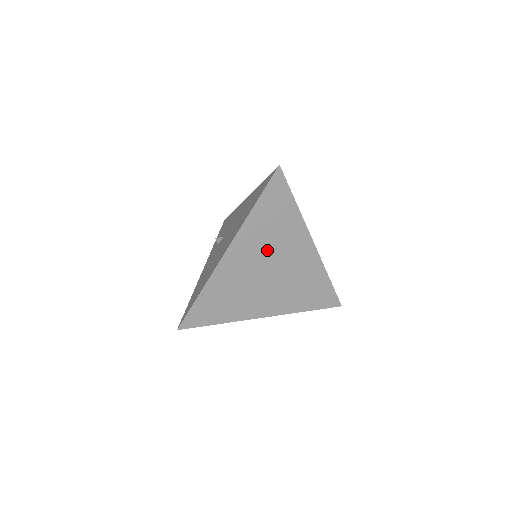
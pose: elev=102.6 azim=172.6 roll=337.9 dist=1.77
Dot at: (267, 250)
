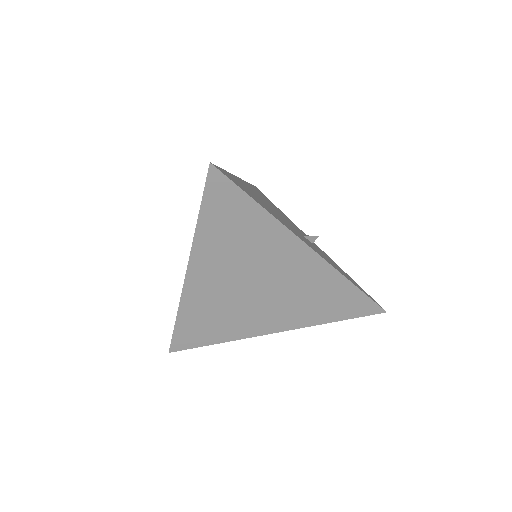
Dot at: (241, 265)
